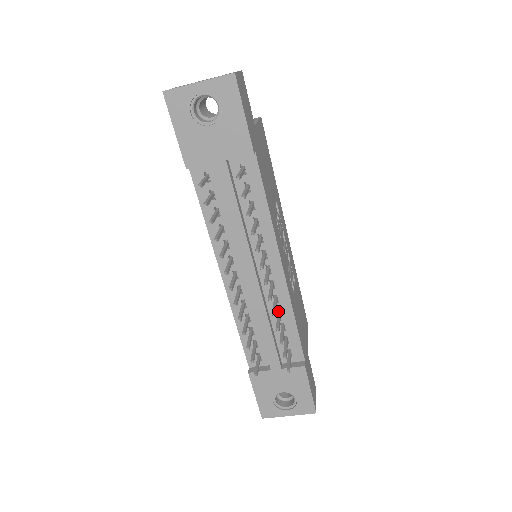
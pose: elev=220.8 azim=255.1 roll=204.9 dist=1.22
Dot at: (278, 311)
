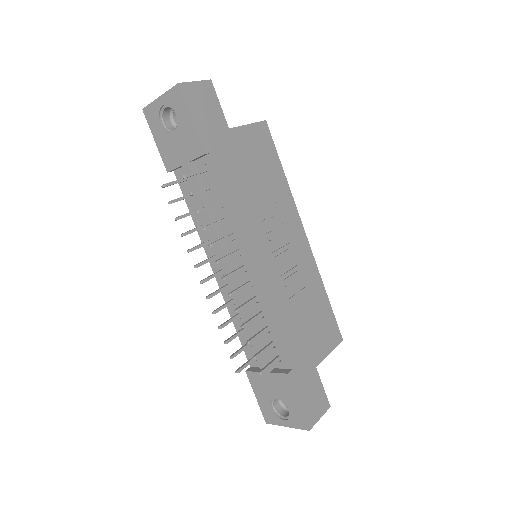
Dot at: (260, 311)
